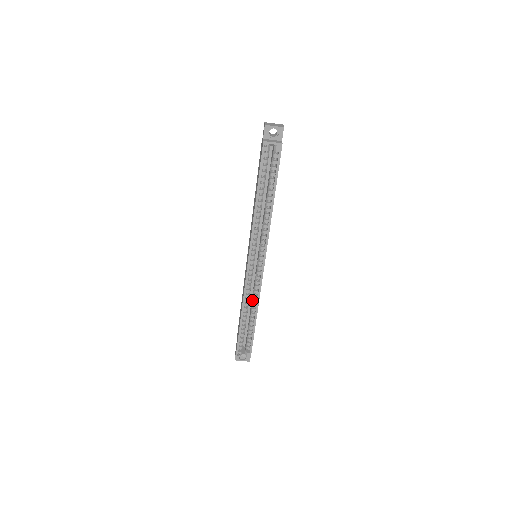
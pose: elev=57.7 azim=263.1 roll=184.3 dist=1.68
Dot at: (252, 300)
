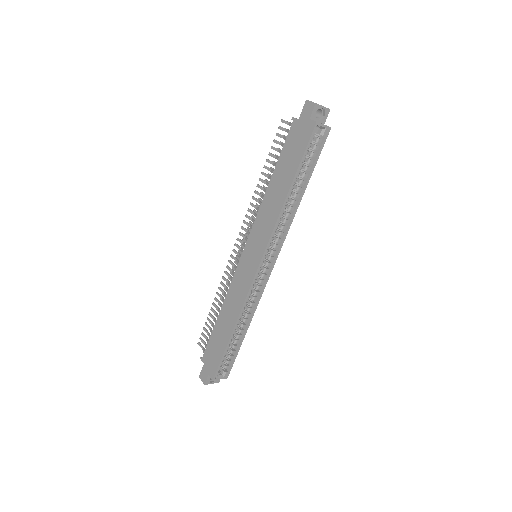
Dot at: (247, 309)
